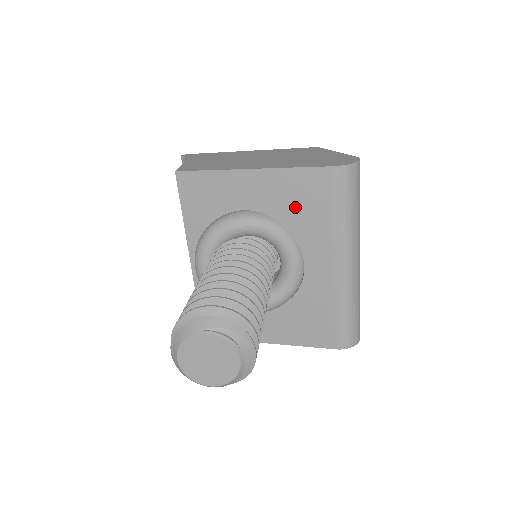
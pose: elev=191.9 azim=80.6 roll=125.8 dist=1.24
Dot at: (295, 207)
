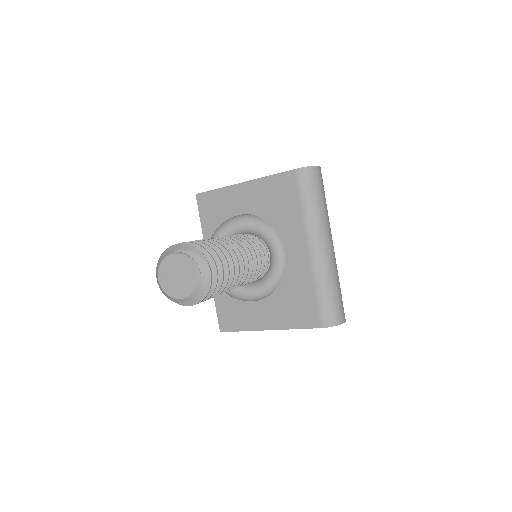
Dot at: (274, 205)
